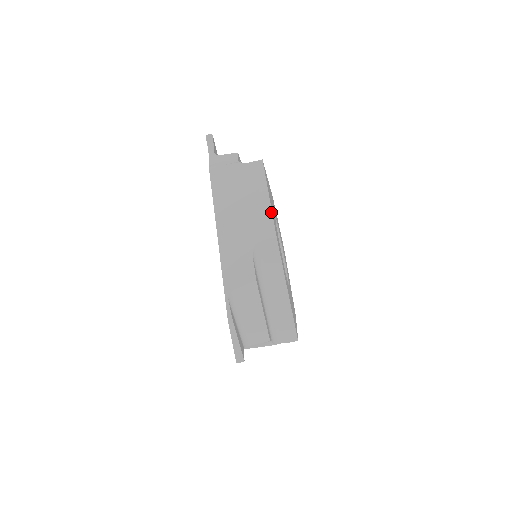
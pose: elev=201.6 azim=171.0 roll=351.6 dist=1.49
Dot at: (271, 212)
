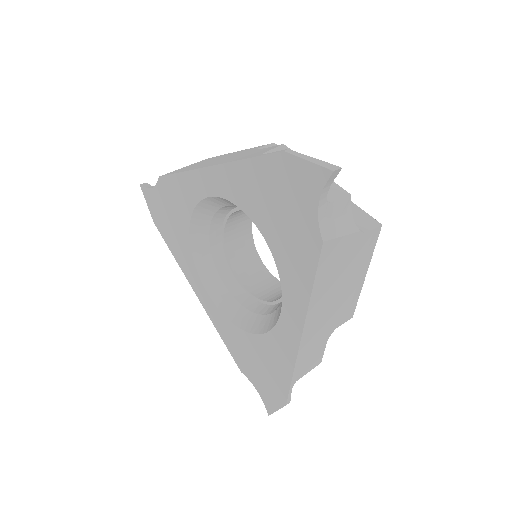
Dot at: occluded
